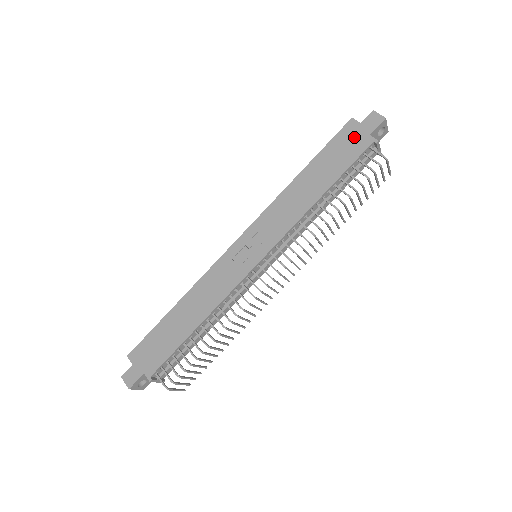
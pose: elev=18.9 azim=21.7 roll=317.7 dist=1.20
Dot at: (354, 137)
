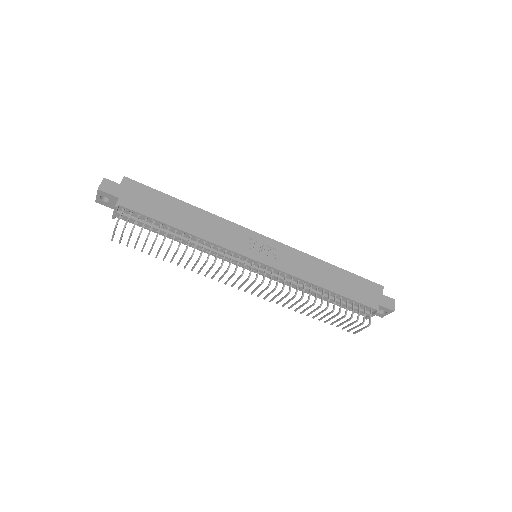
Dot at: (373, 294)
